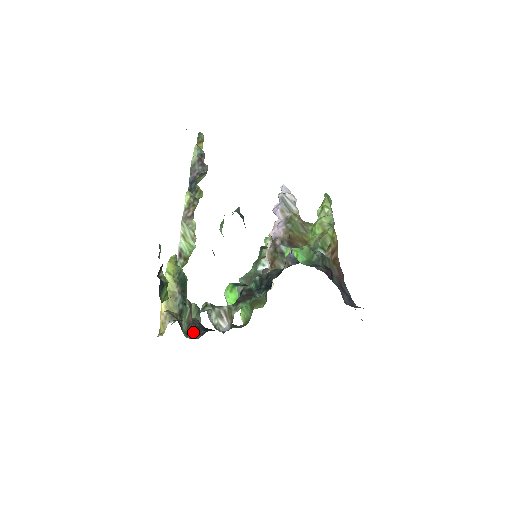
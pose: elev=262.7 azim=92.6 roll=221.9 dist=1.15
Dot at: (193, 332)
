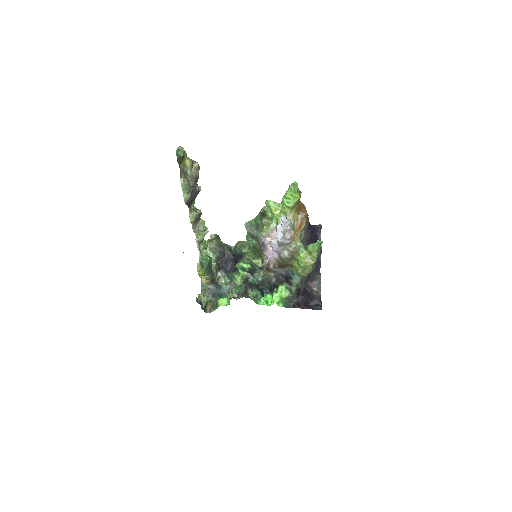
Dot at: (220, 267)
